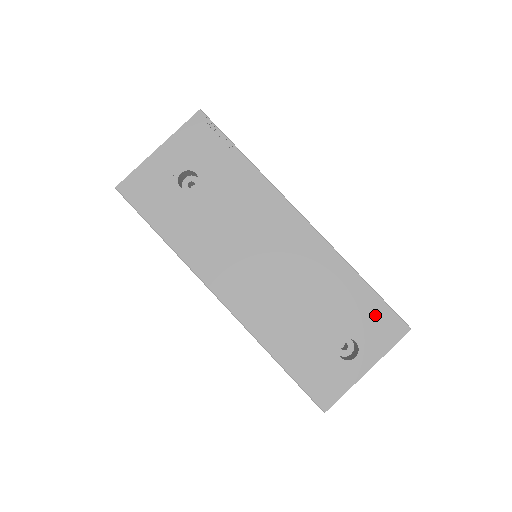
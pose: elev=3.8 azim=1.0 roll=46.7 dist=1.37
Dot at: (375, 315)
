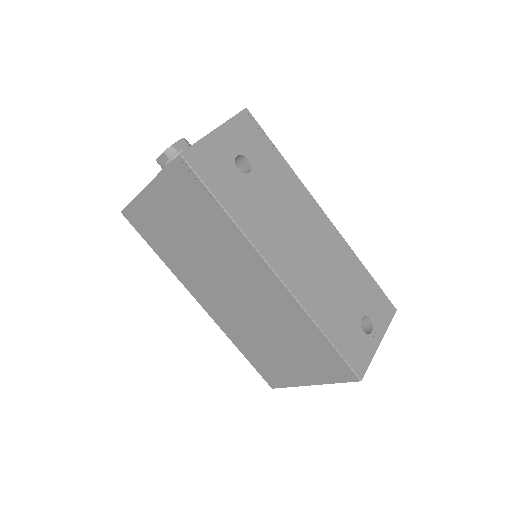
Dot at: (377, 298)
